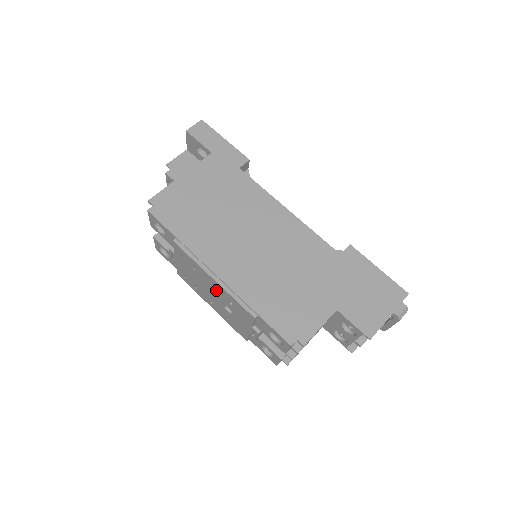
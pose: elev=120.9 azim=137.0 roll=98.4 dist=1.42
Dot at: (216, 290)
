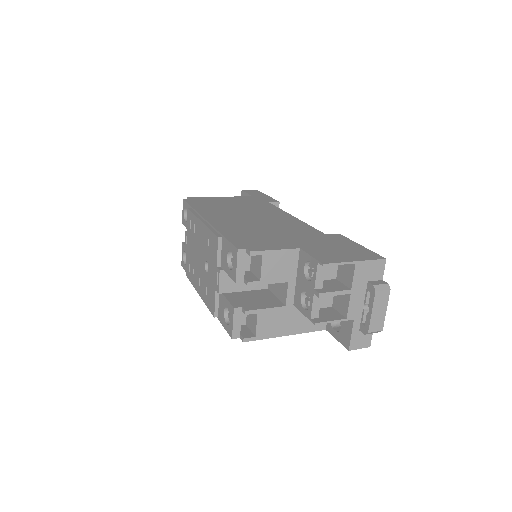
Dot at: (202, 242)
